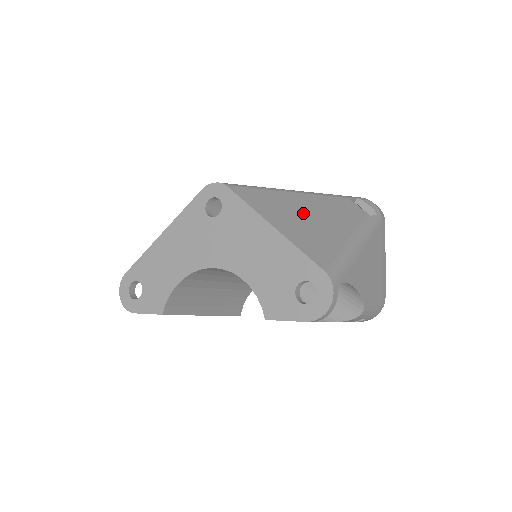
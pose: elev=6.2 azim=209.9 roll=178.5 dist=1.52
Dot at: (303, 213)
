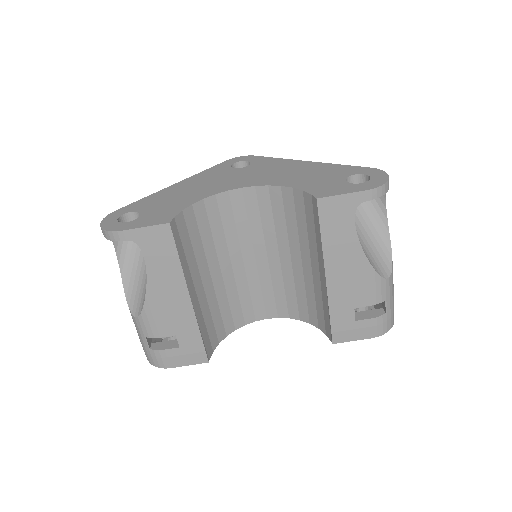
Dot at: occluded
